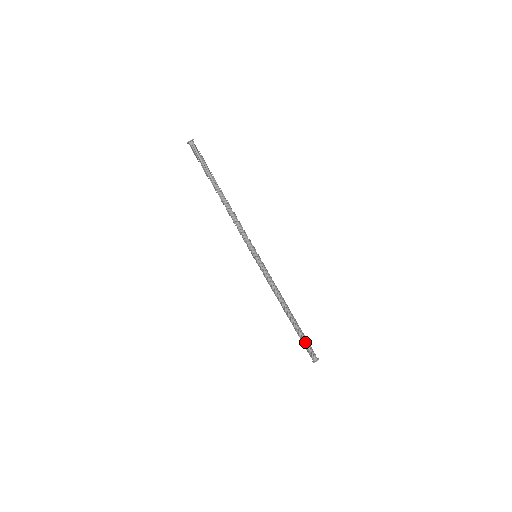
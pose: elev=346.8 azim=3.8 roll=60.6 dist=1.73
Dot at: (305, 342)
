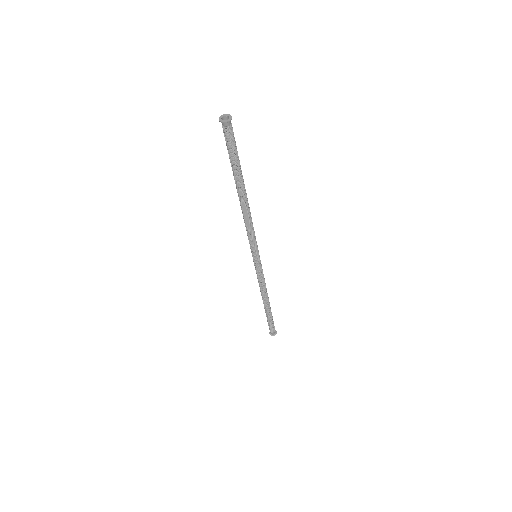
Dot at: (270, 323)
